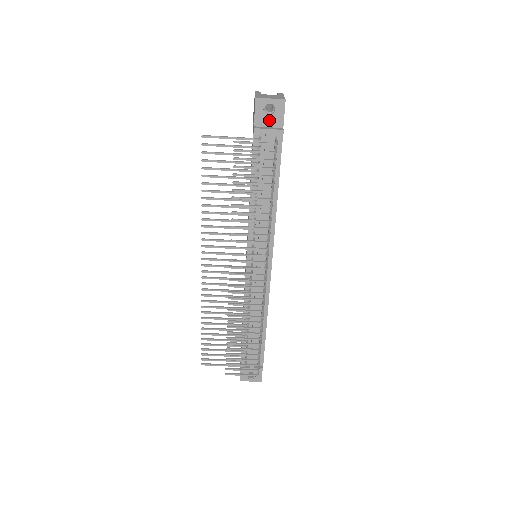
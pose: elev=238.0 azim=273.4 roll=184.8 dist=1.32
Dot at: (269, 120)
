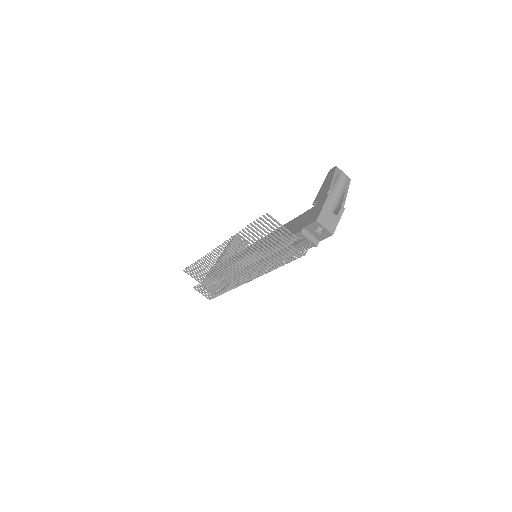
Dot at: (315, 233)
